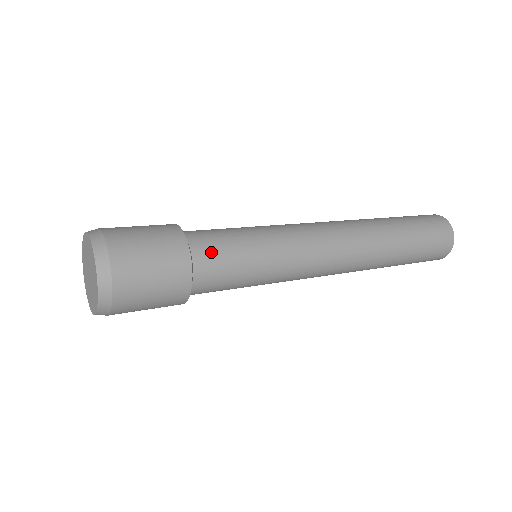
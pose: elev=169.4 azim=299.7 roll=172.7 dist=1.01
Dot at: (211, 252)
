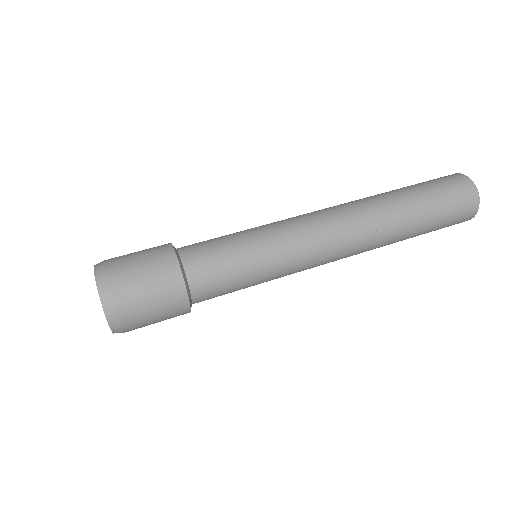
Dot at: (210, 297)
